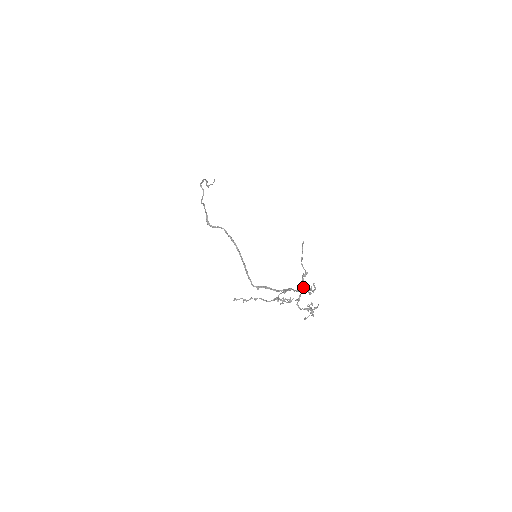
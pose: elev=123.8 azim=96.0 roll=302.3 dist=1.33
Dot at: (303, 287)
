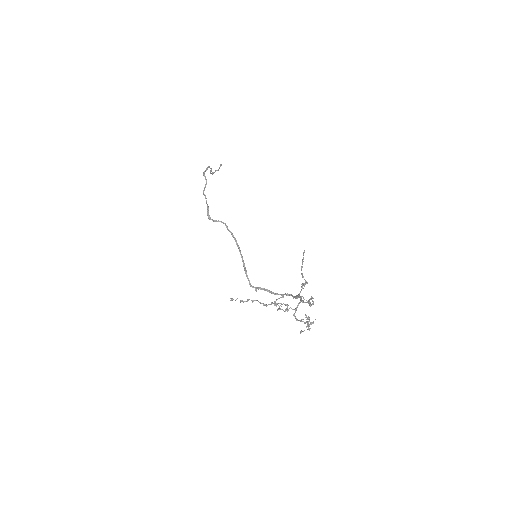
Dot at: occluded
